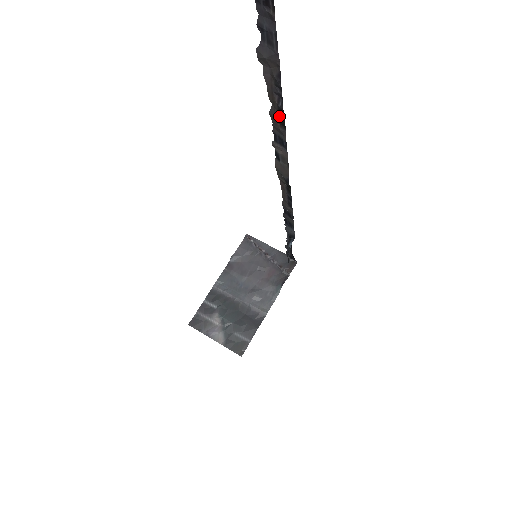
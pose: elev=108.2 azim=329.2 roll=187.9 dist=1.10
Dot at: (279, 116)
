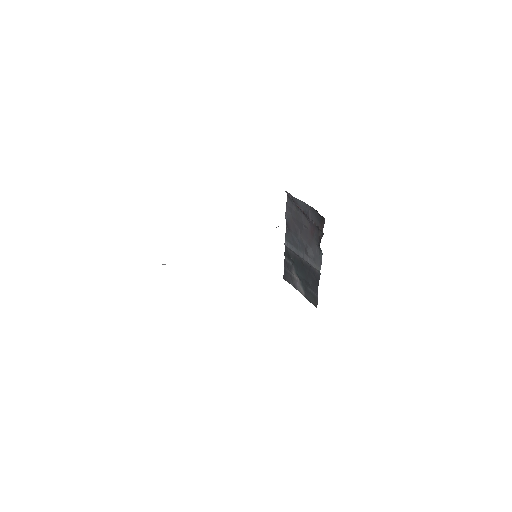
Dot at: occluded
